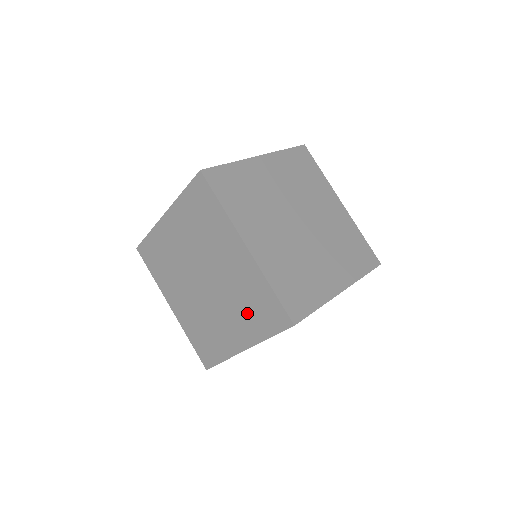
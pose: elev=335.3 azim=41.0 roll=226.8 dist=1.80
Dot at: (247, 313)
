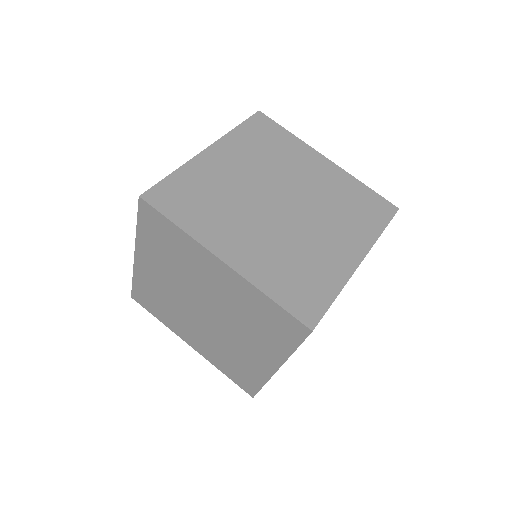
Dot at: (260, 331)
